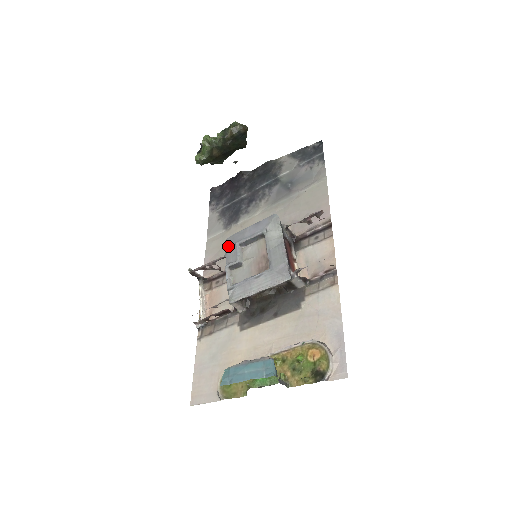
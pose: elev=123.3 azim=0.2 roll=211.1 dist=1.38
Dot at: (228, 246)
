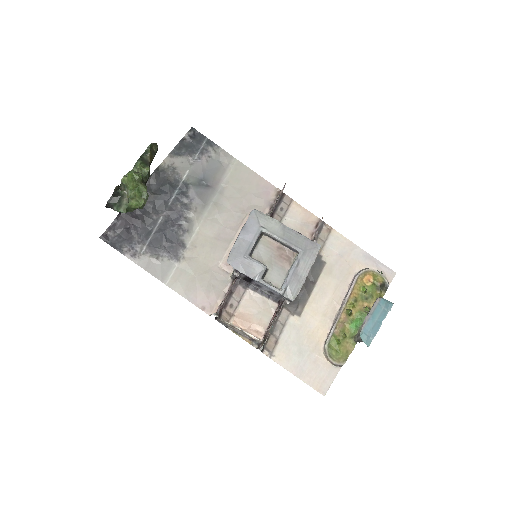
Dot at: (238, 265)
